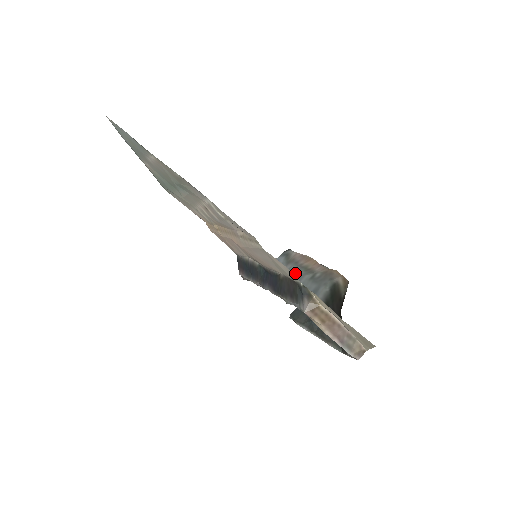
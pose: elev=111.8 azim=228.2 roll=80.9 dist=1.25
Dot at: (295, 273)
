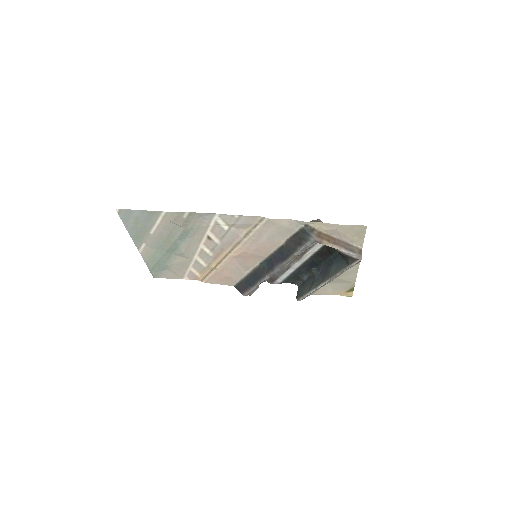
Dot at: occluded
